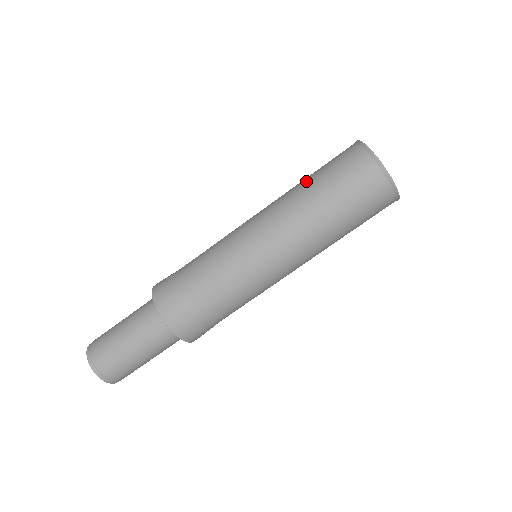
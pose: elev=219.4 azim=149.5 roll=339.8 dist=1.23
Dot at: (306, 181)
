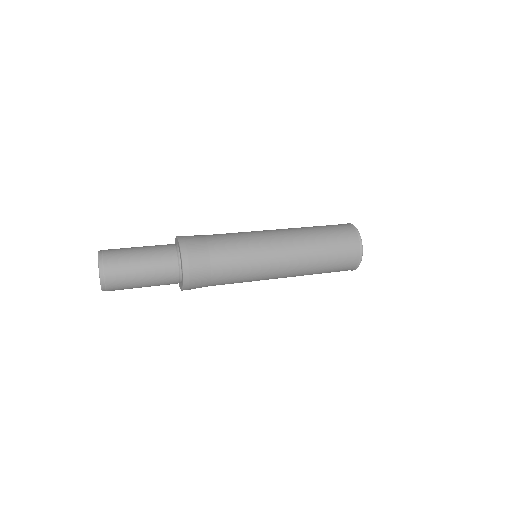
Dot at: occluded
